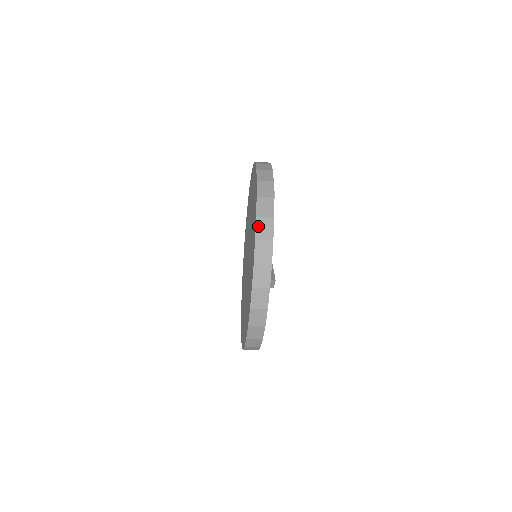
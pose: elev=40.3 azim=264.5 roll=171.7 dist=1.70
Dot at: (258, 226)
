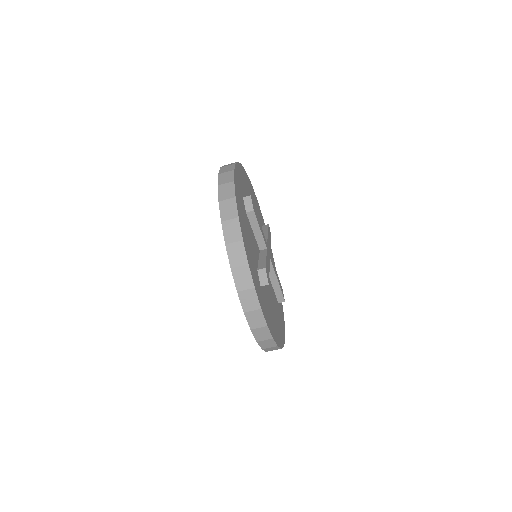
Dot at: occluded
